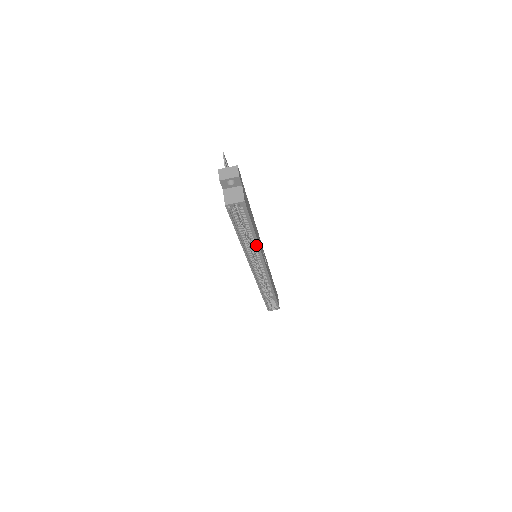
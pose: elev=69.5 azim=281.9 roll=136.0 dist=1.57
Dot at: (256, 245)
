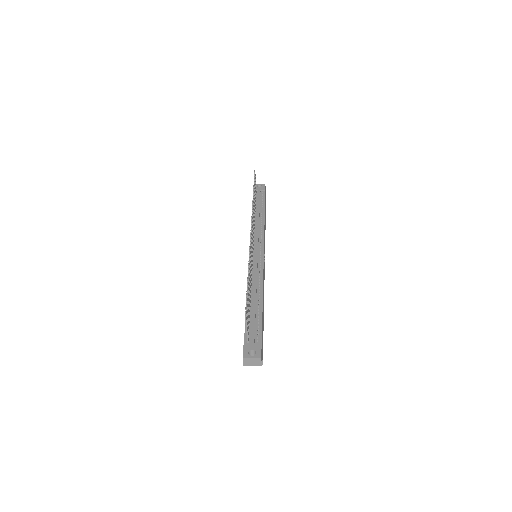
Dot at: occluded
